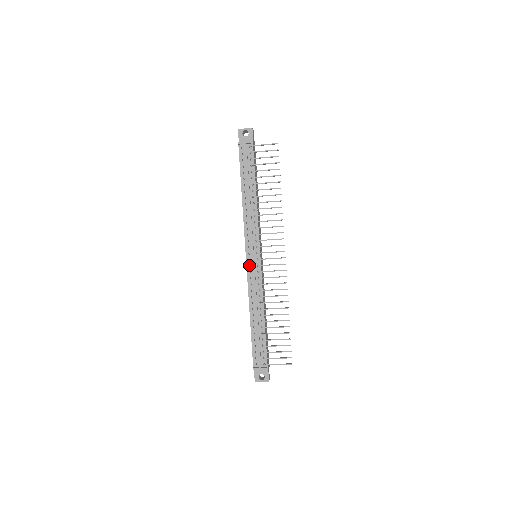
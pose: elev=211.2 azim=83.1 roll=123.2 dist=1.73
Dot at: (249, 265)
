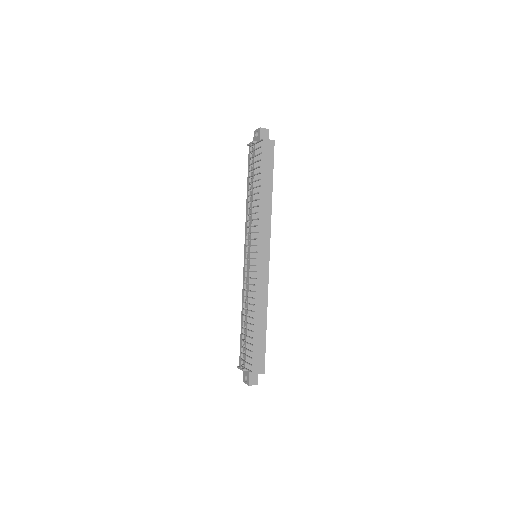
Dot at: occluded
